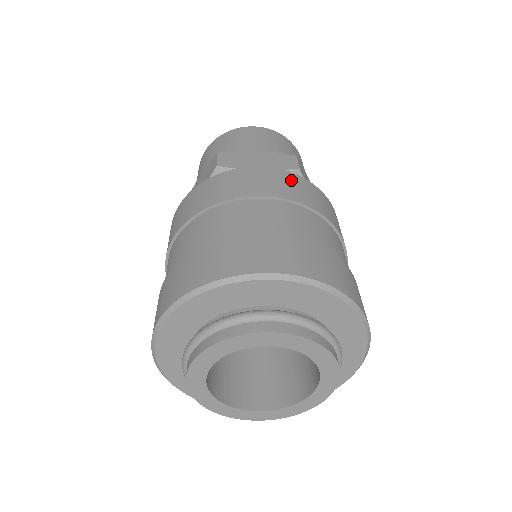
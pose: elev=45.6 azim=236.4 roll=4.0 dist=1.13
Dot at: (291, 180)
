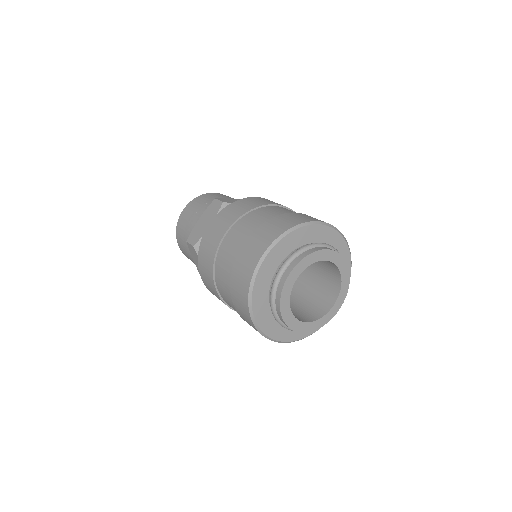
Dot at: occluded
